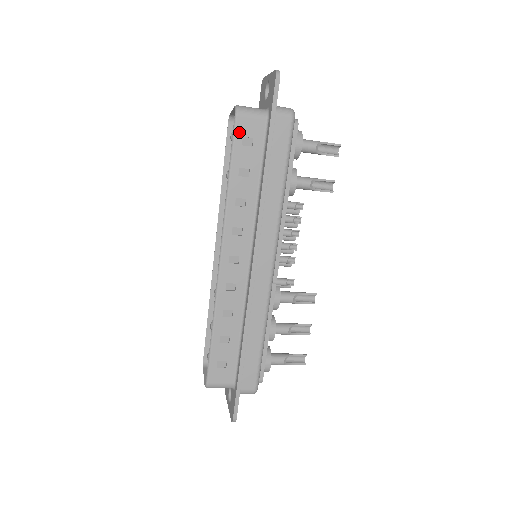
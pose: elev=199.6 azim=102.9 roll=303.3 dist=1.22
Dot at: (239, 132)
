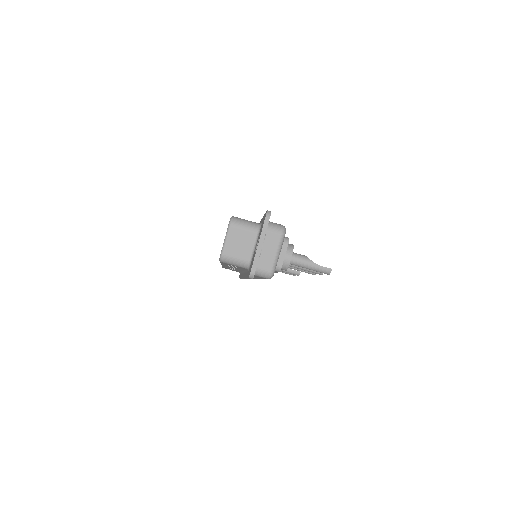
Dot at: occluded
